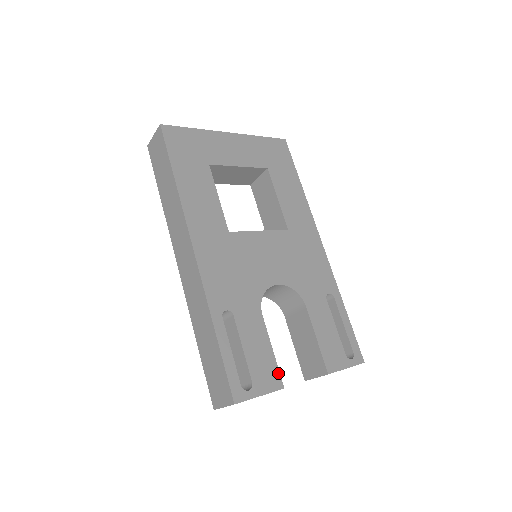
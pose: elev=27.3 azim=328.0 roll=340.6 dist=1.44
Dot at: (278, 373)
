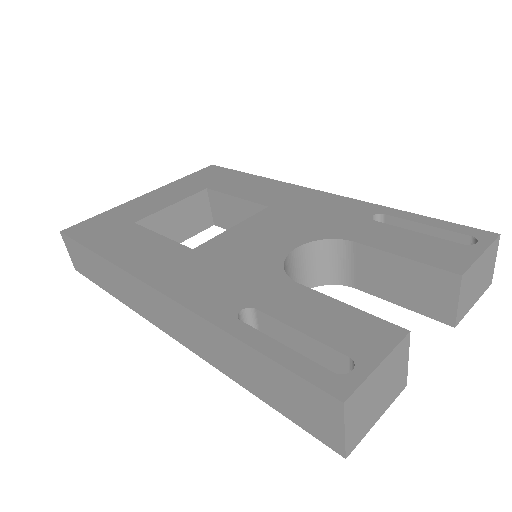
Dot at: (381, 322)
